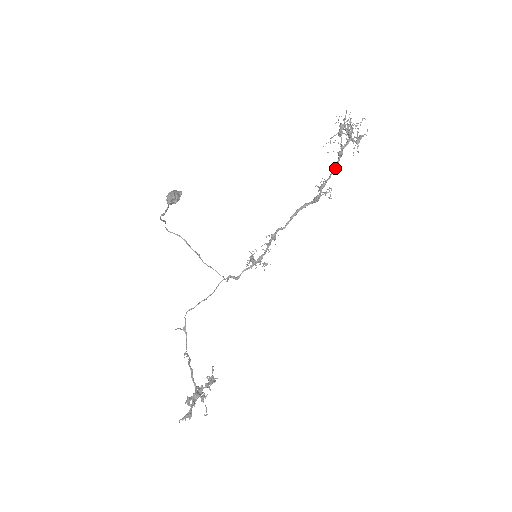
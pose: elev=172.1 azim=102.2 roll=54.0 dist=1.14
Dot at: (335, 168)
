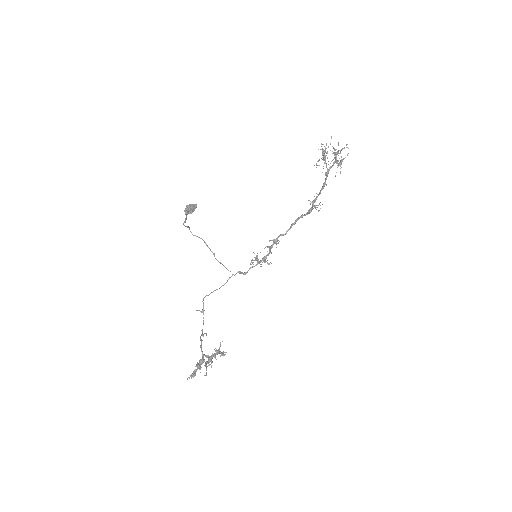
Dot at: (324, 186)
